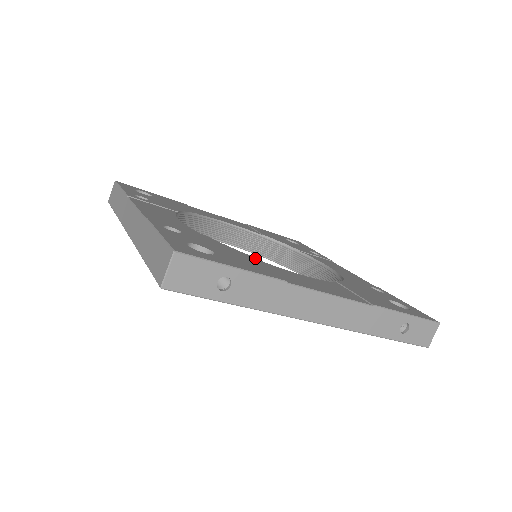
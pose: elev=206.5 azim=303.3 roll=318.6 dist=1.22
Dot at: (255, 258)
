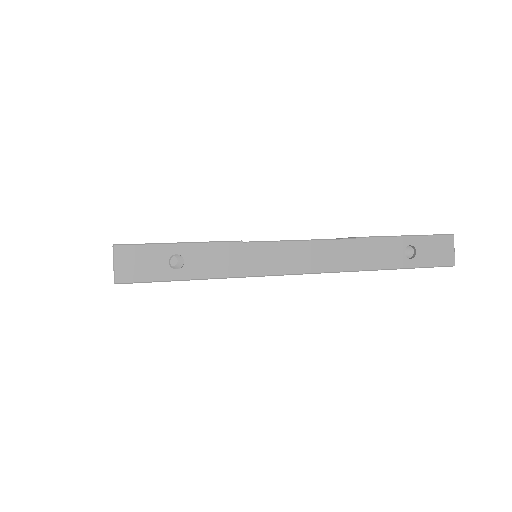
Dot at: occluded
